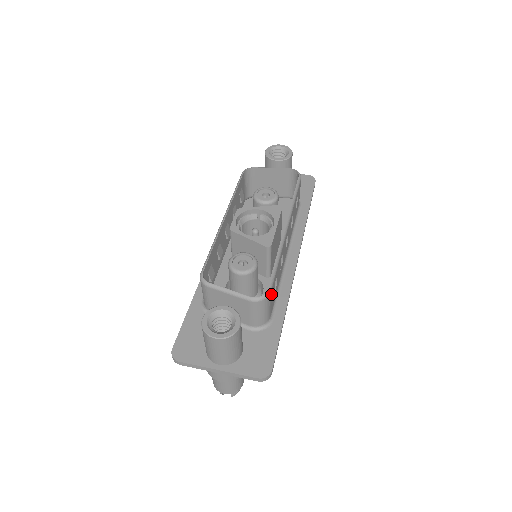
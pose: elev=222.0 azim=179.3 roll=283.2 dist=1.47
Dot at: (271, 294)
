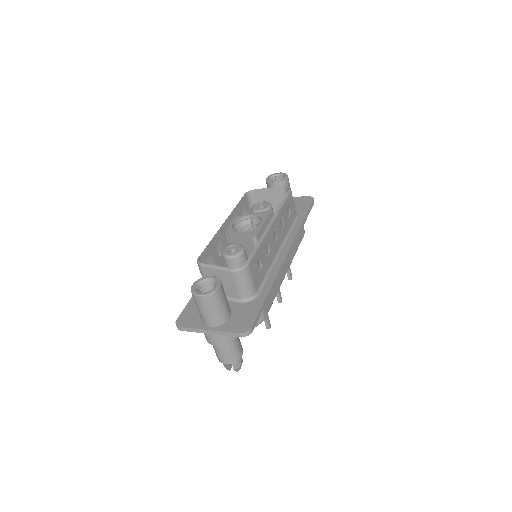
Dot at: (251, 268)
